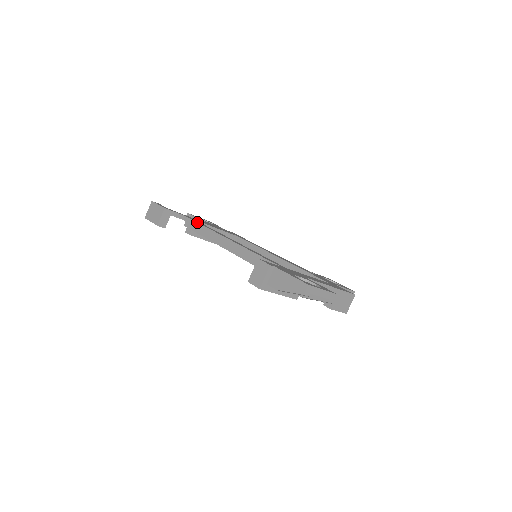
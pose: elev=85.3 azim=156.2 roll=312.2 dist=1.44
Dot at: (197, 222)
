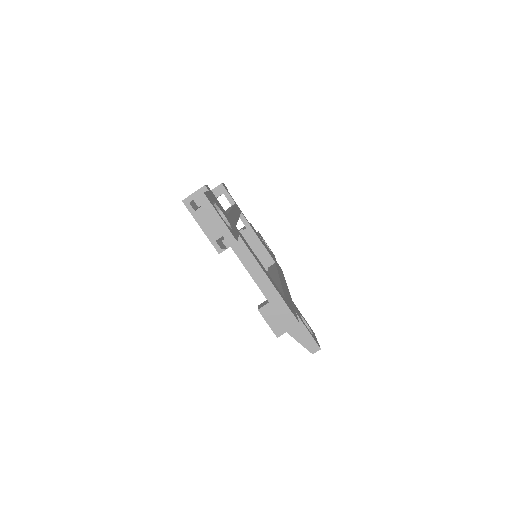
Dot at: (234, 204)
